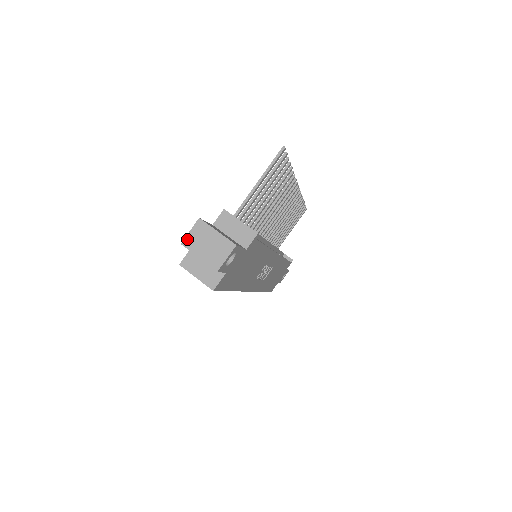
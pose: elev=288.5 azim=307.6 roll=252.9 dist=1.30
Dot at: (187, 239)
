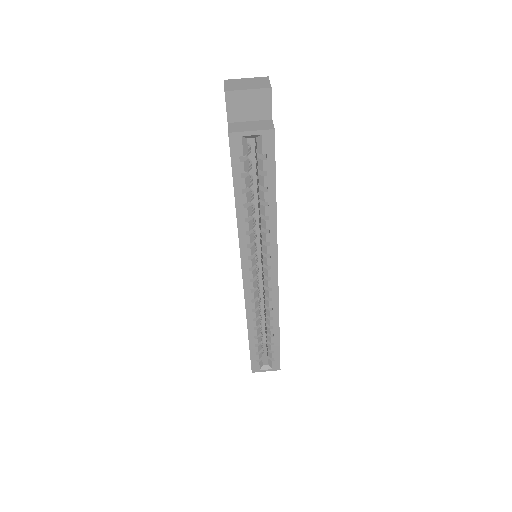
Dot at: (227, 88)
